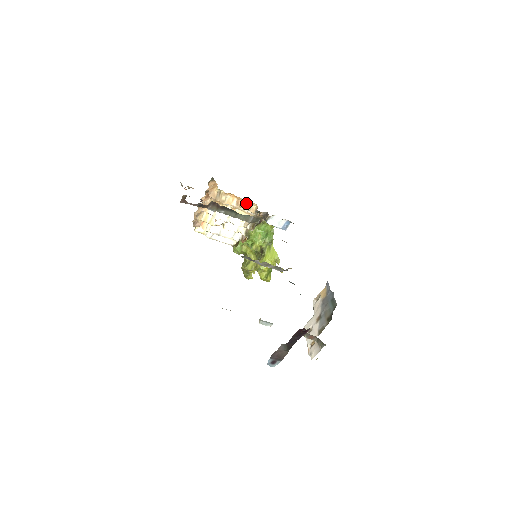
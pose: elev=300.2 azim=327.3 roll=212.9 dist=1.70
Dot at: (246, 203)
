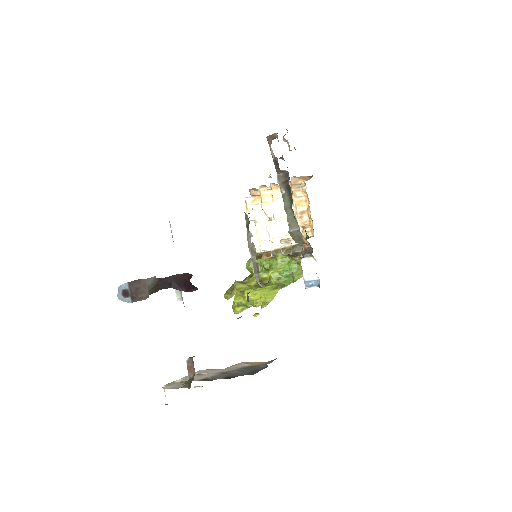
Dot at: (309, 223)
